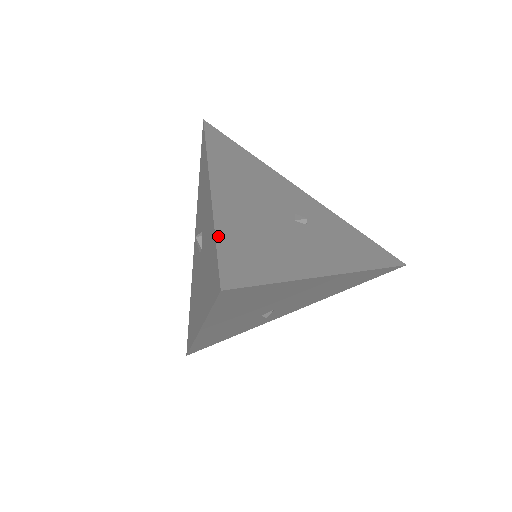
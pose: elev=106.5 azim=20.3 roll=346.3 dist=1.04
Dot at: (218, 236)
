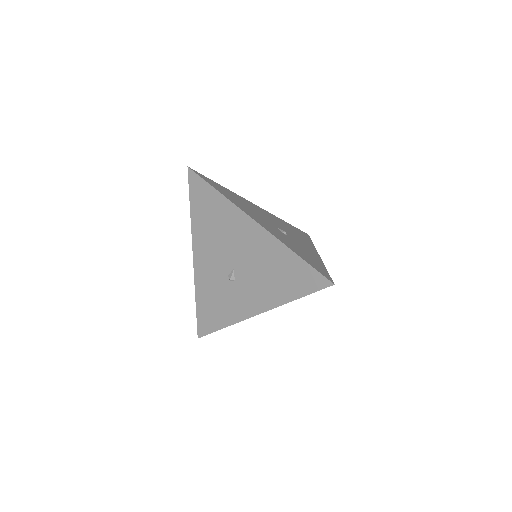
Dot at: (219, 185)
